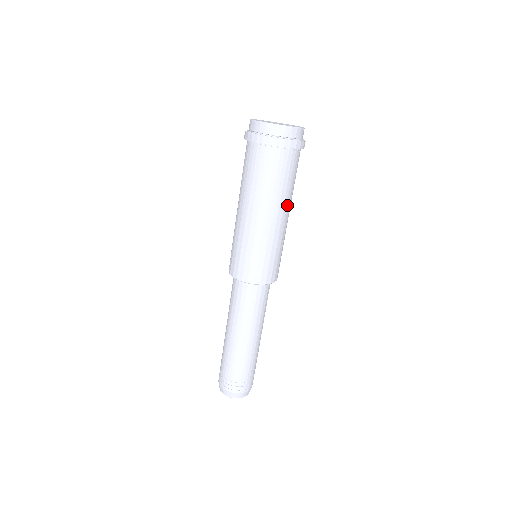
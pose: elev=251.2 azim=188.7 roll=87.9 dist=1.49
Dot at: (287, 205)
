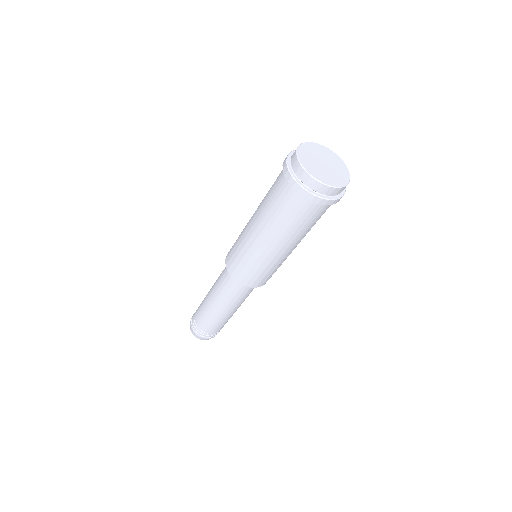
Dot at: (297, 240)
